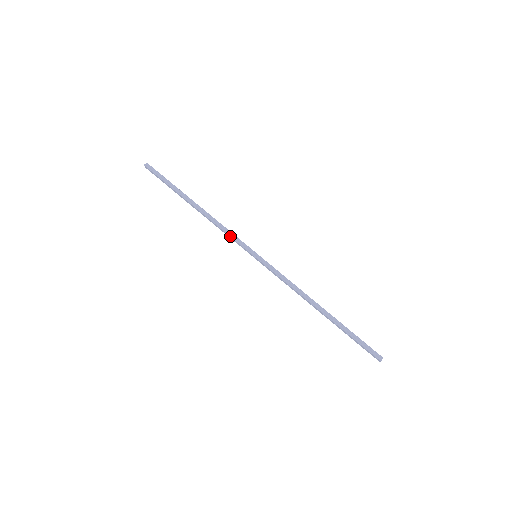
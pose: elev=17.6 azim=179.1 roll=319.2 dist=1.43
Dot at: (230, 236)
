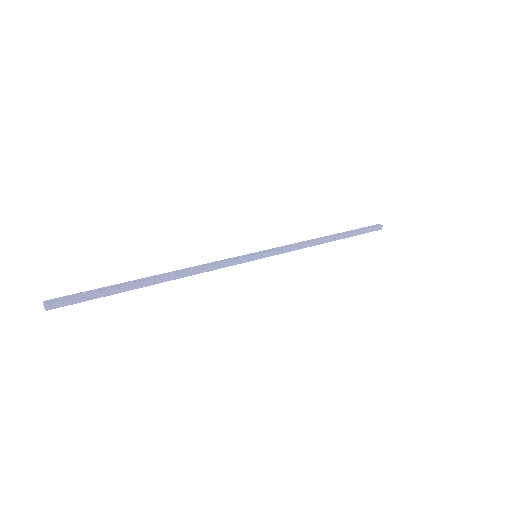
Dot at: occluded
